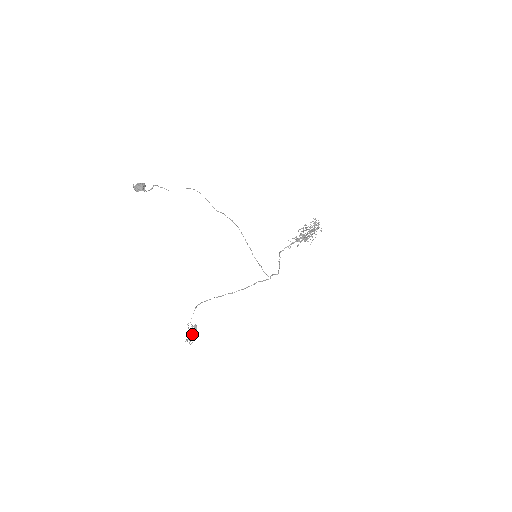
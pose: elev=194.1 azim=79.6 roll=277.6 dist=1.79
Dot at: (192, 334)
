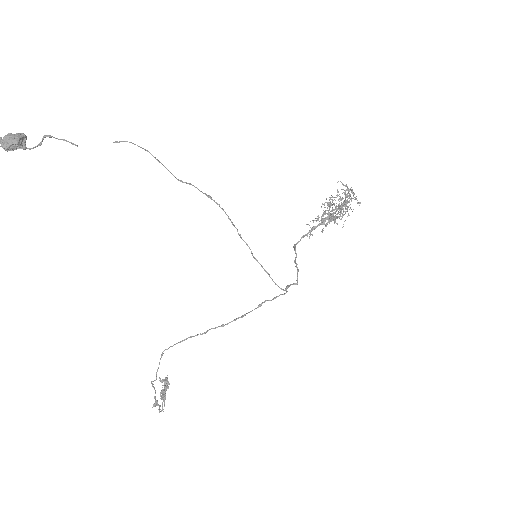
Dot at: (161, 395)
